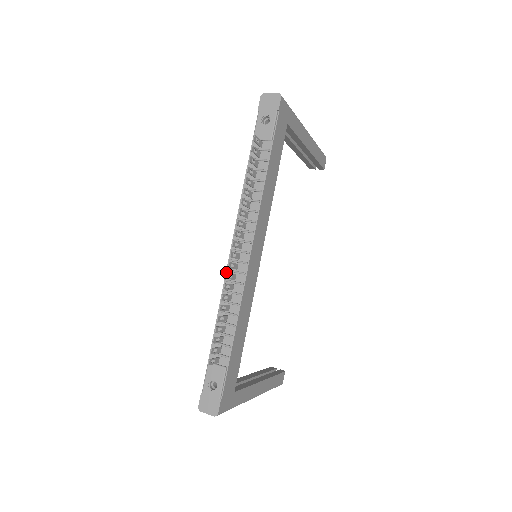
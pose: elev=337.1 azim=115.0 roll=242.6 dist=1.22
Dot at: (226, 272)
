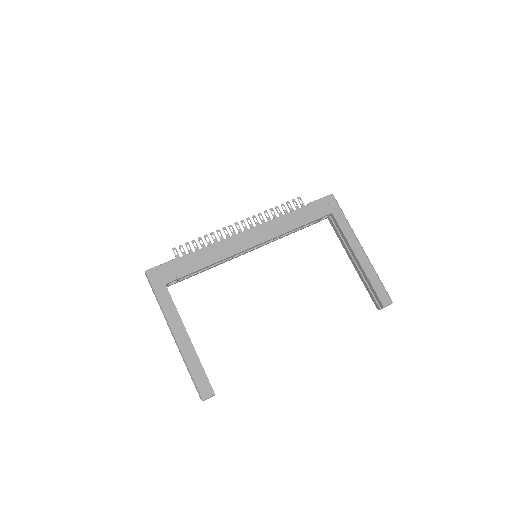
Dot at: occluded
